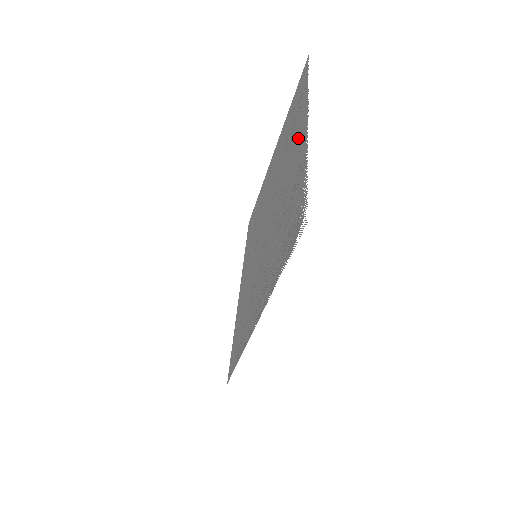
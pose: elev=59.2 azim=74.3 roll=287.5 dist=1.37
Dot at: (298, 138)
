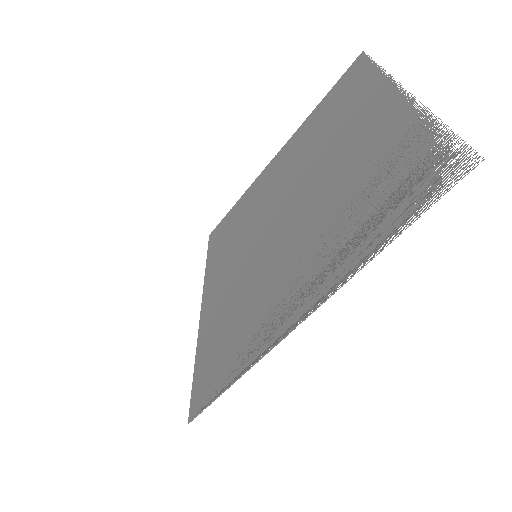
Dot at: (373, 112)
